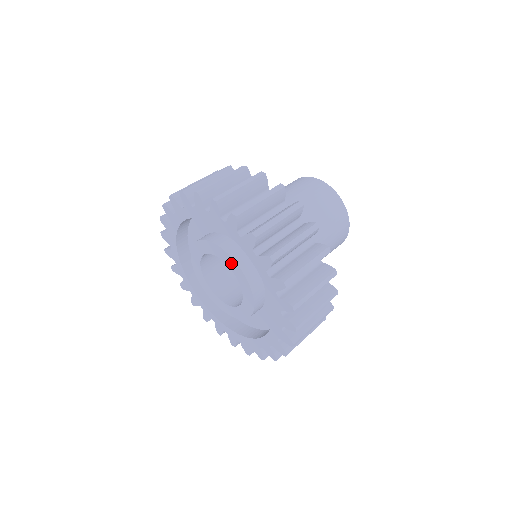
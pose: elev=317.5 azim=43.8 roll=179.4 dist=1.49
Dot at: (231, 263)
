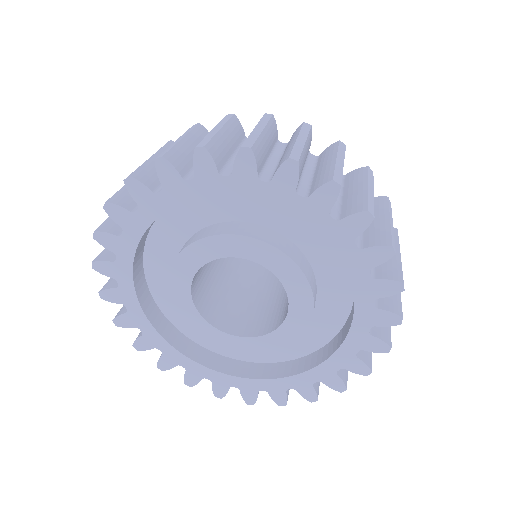
Dot at: (270, 257)
